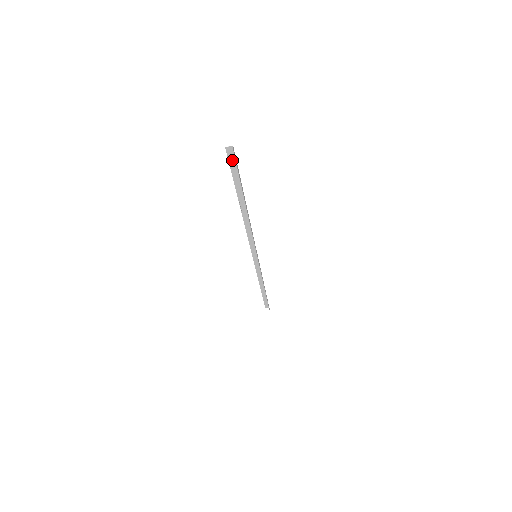
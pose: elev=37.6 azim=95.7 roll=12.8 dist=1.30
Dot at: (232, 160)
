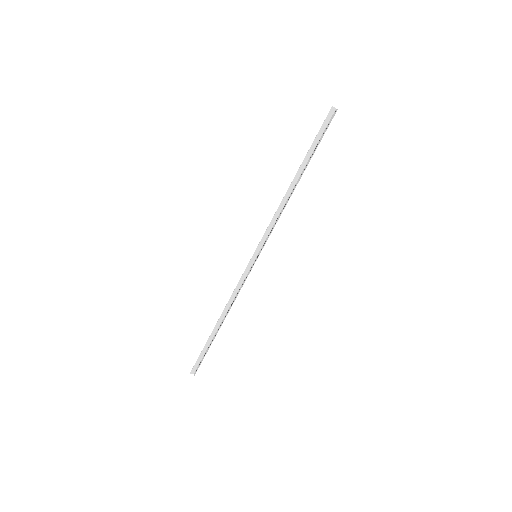
Dot at: (326, 121)
